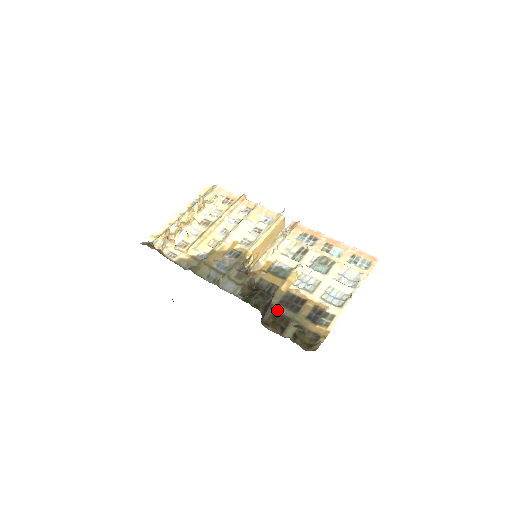
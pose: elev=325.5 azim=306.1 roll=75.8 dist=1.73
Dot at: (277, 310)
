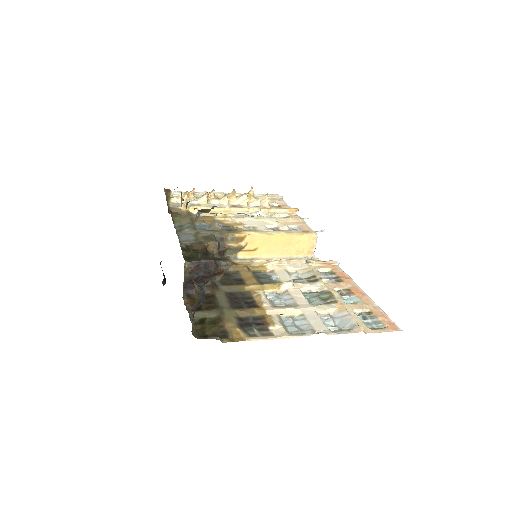
Dot at: (216, 295)
